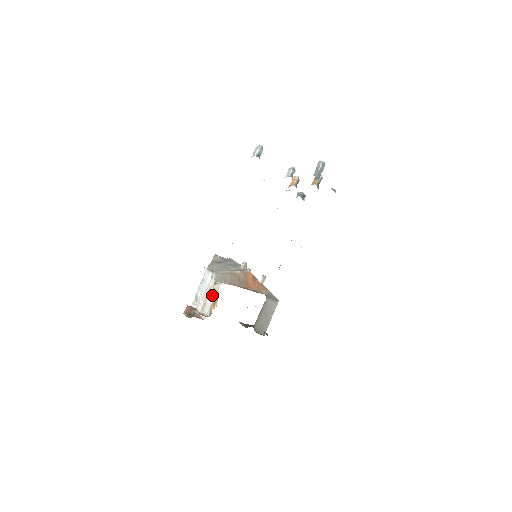
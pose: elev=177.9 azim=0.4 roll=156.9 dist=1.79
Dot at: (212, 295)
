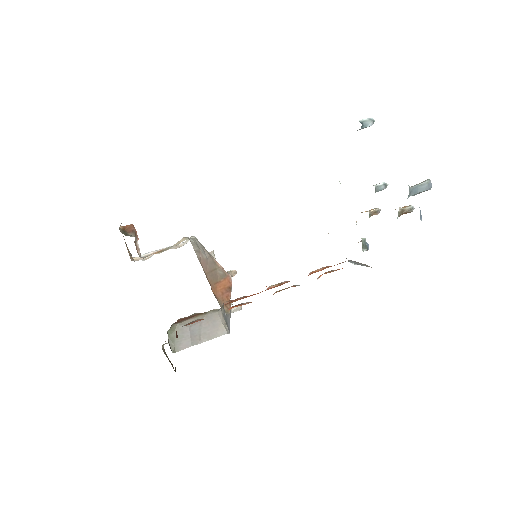
Dot at: occluded
